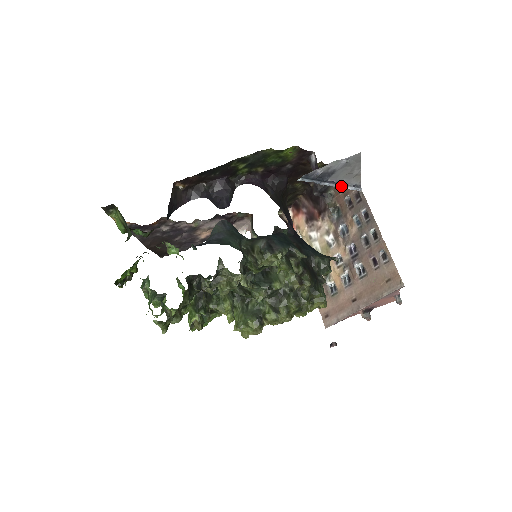
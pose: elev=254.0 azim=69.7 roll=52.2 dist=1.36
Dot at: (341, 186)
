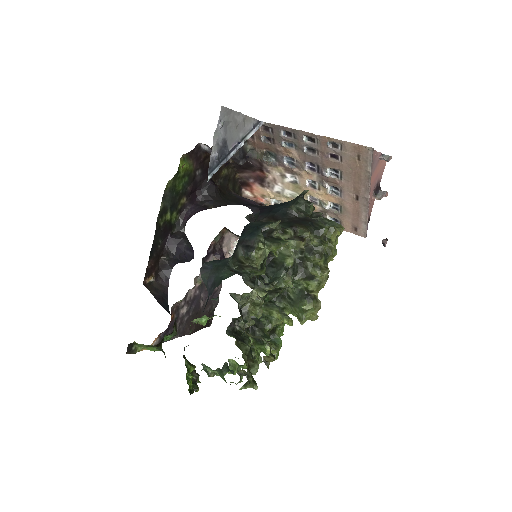
Dot at: (245, 140)
